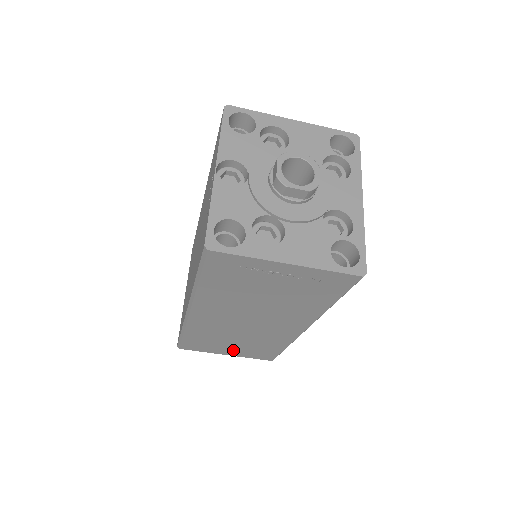
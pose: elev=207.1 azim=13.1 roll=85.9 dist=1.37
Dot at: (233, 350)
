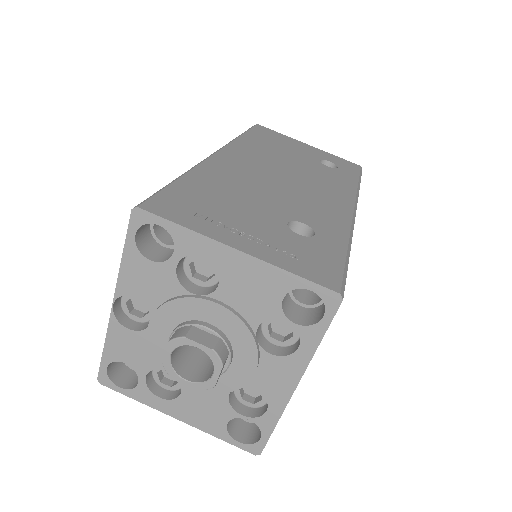
Dot at: occluded
